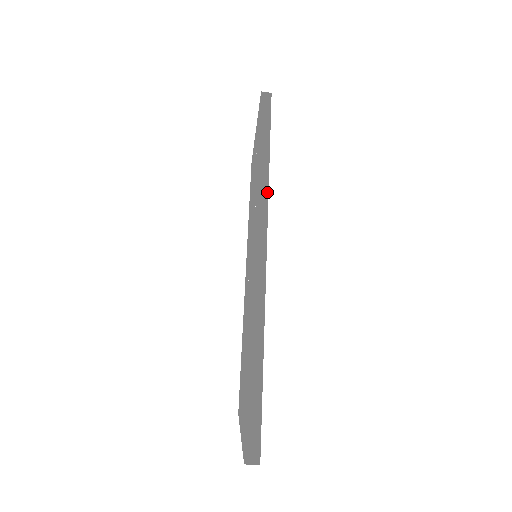
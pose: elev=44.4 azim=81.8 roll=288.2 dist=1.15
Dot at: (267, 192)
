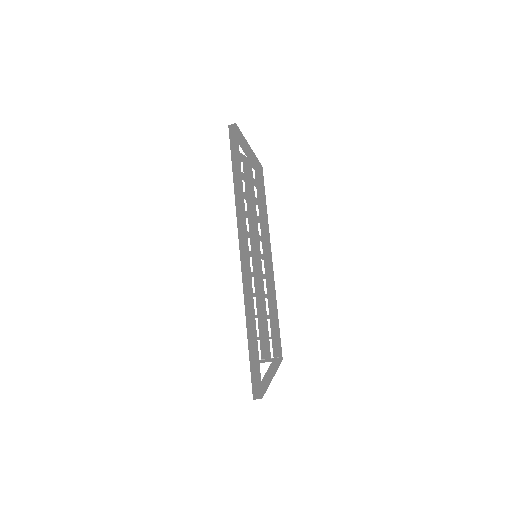
Dot at: (243, 213)
